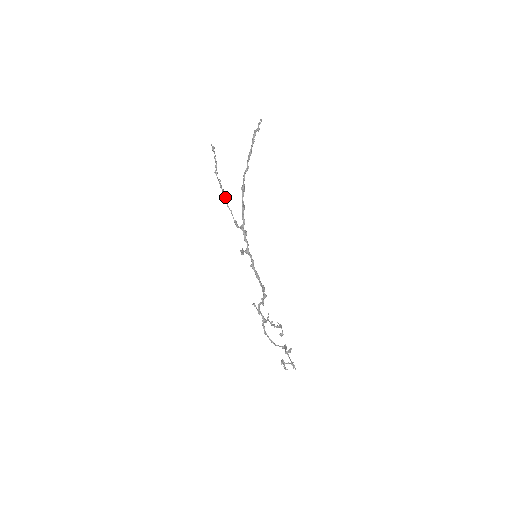
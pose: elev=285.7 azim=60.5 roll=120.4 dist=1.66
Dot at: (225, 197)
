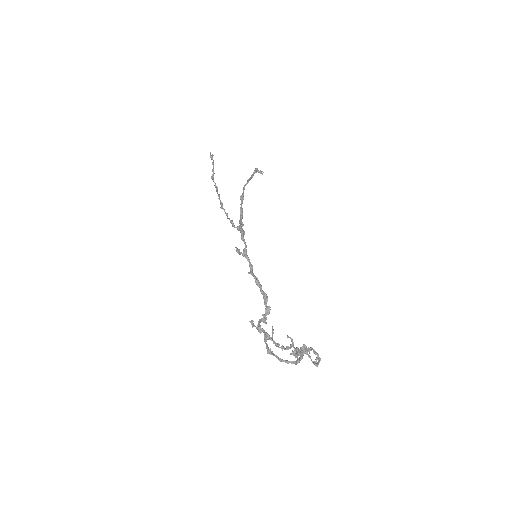
Dot at: (221, 202)
